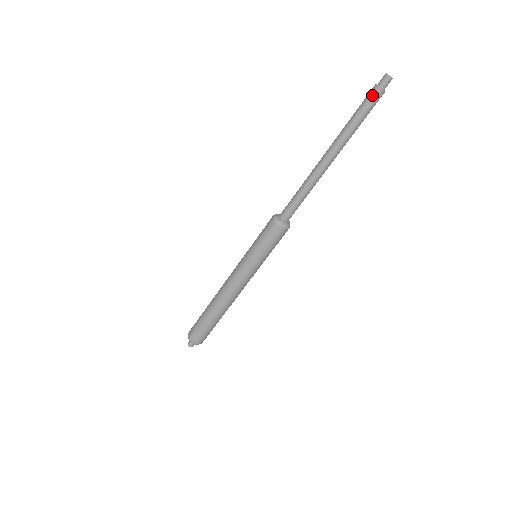
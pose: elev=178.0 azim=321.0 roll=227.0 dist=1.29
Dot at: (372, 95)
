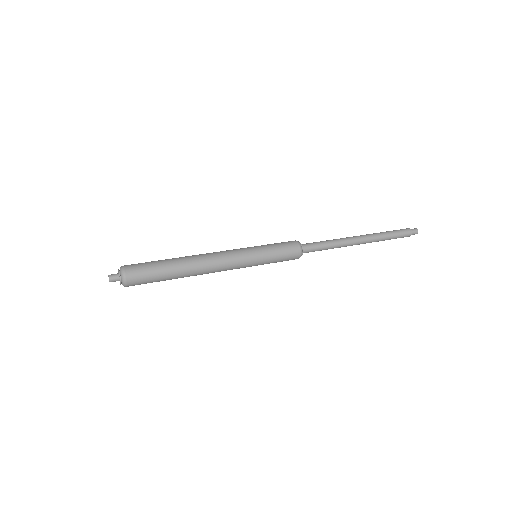
Dot at: (405, 230)
